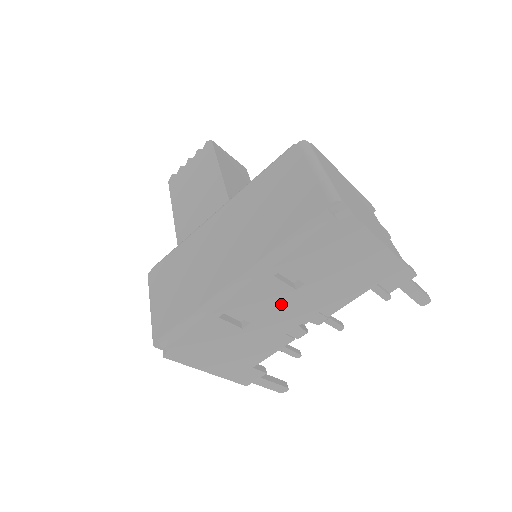
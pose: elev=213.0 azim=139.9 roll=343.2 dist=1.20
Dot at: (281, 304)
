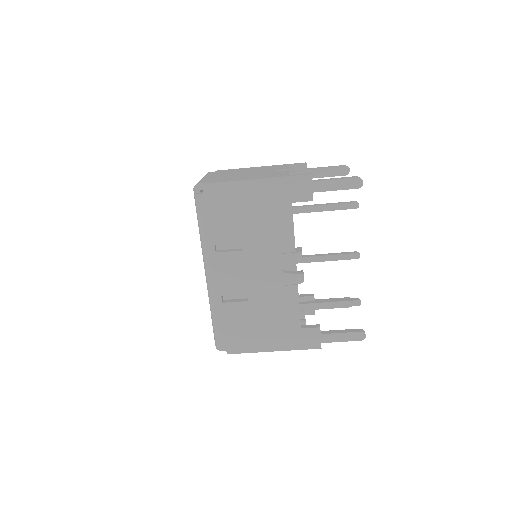
Dot at: (248, 267)
